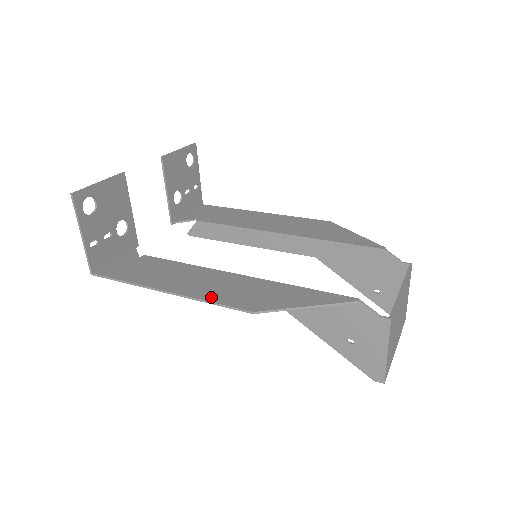
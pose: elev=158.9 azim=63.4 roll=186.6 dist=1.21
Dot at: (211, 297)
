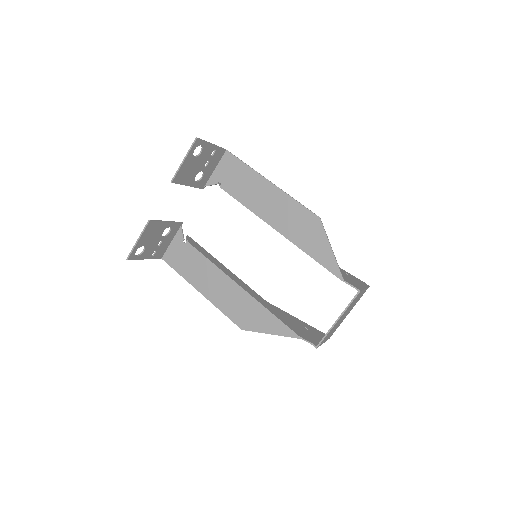
Dot at: (223, 308)
